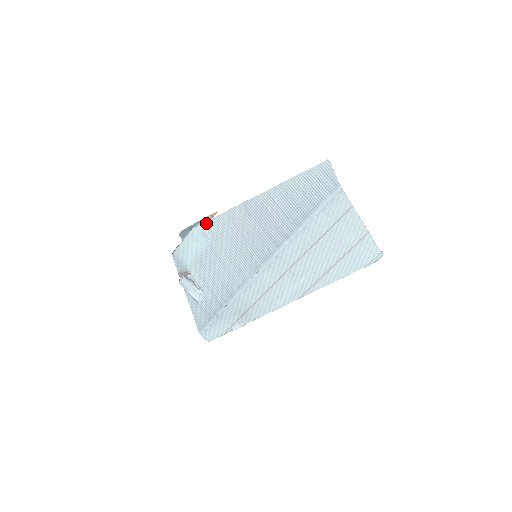
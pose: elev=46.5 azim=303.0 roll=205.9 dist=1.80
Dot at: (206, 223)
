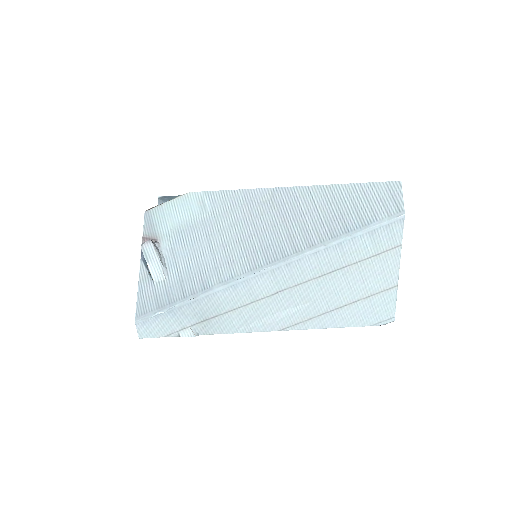
Dot at: (211, 192)
